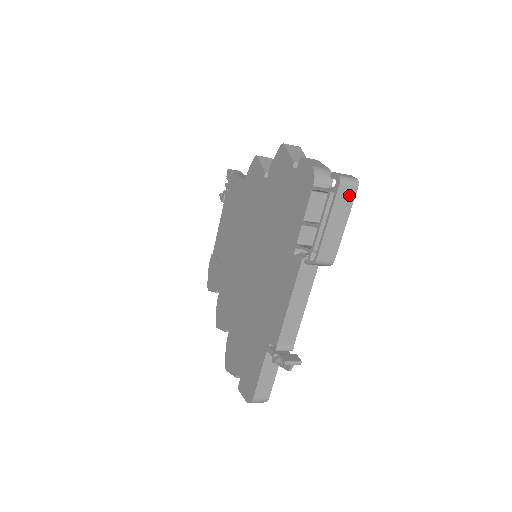
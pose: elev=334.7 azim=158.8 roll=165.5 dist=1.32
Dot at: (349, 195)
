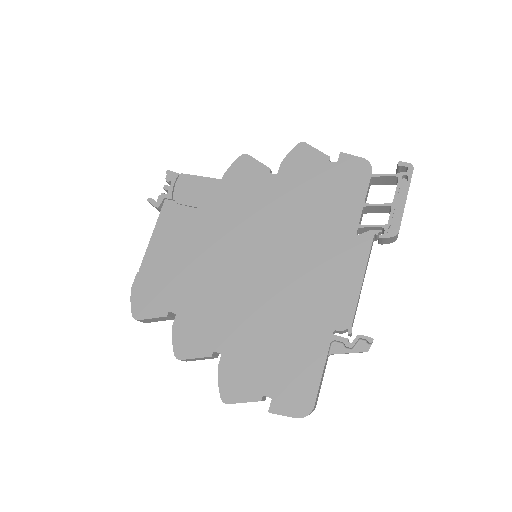
Dot at: occluded
